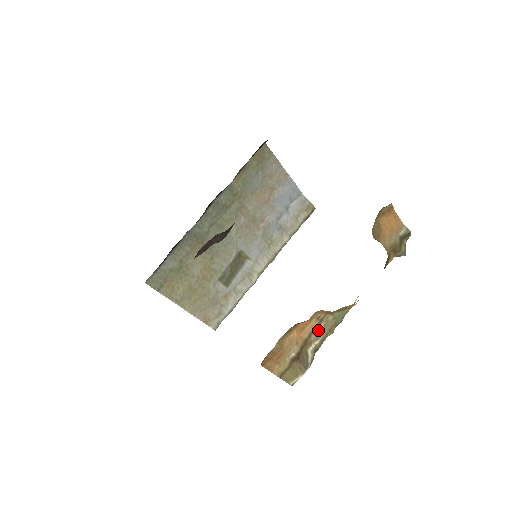
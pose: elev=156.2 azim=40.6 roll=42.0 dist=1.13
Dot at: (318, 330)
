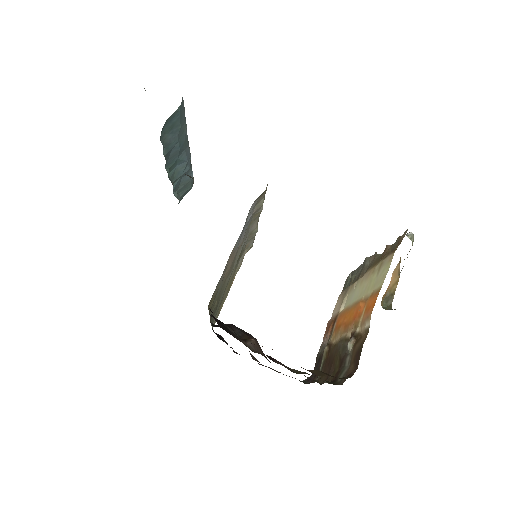
Dot at: occluded
